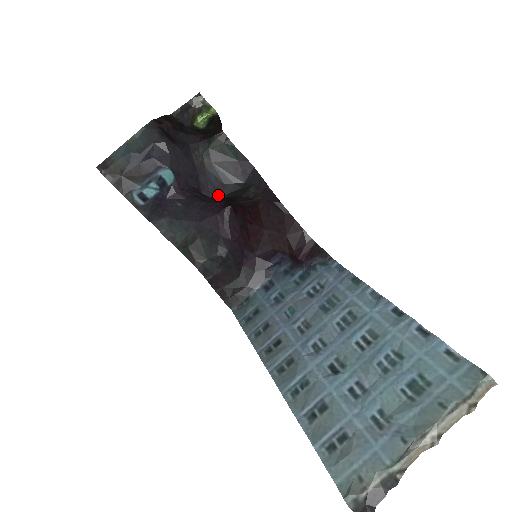
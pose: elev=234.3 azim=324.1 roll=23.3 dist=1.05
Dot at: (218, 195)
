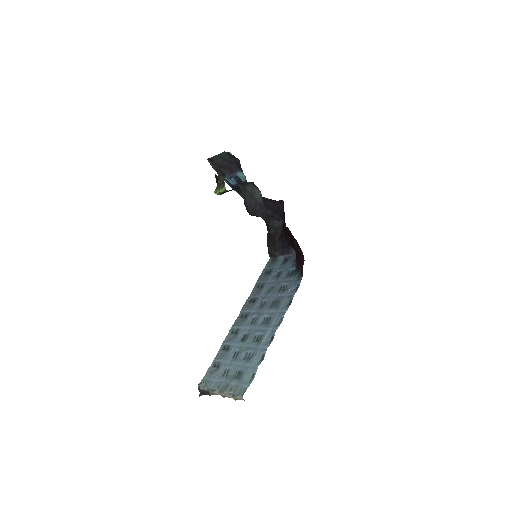
Dot at: occluded
